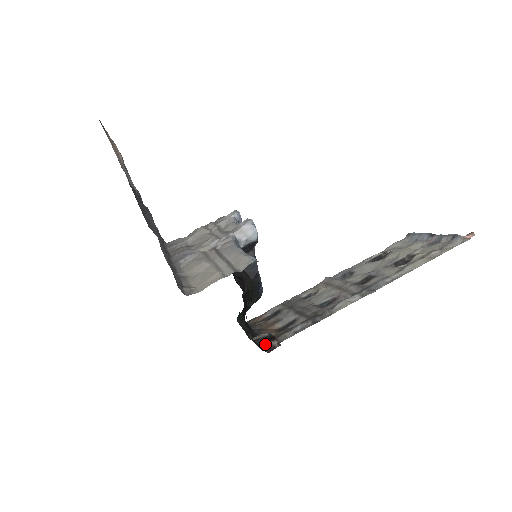
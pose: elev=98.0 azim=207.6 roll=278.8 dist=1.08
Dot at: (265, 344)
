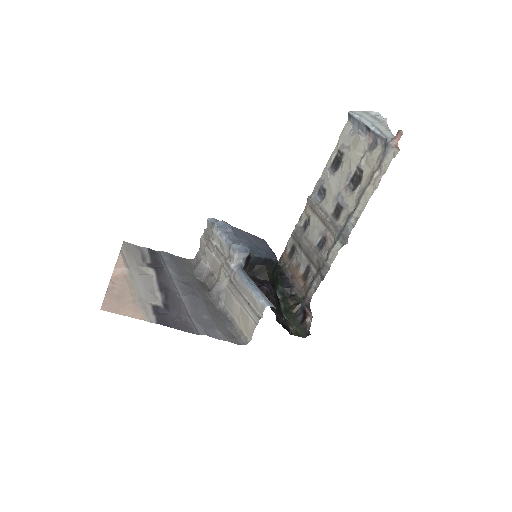
Dot at: (304, 322)
